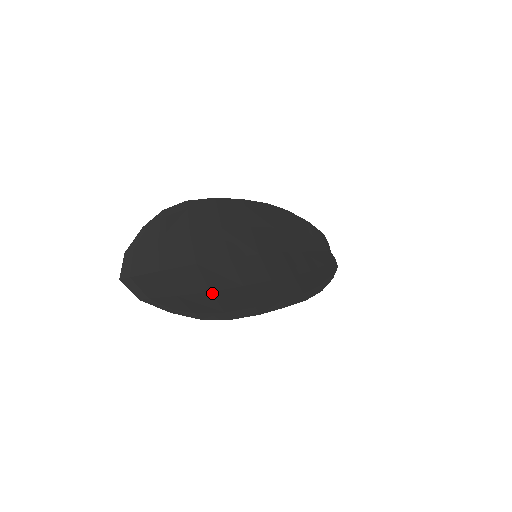
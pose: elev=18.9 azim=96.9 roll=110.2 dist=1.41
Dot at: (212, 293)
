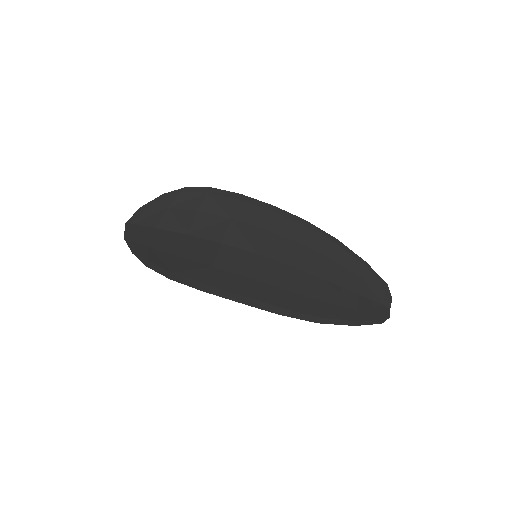
Dot at: (178, 257)
